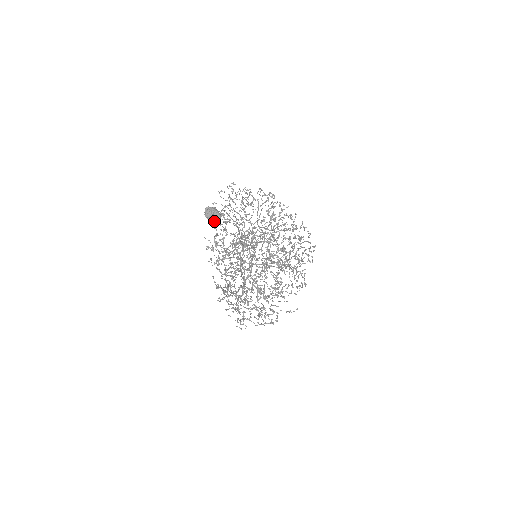
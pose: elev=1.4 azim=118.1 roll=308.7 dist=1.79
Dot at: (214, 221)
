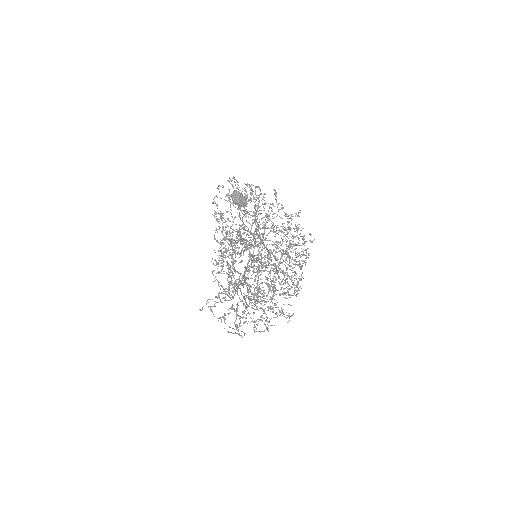
Dot at: occluded
